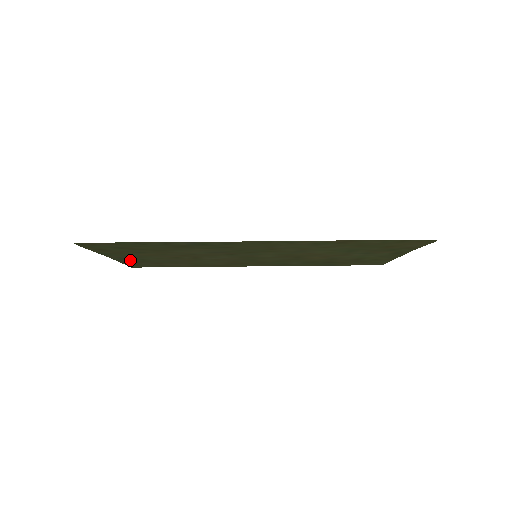
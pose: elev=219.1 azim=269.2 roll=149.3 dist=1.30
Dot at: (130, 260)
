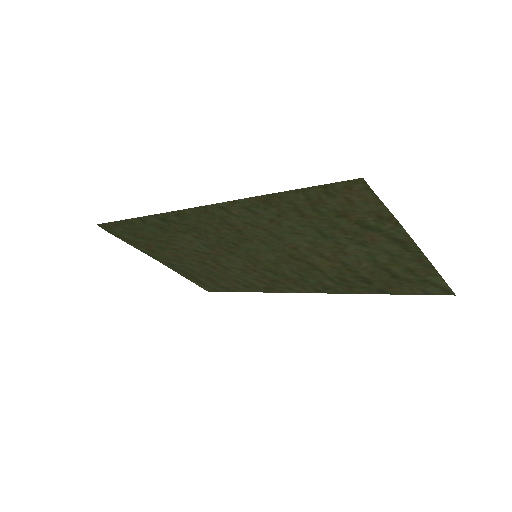
Dot at: (183, 271)
